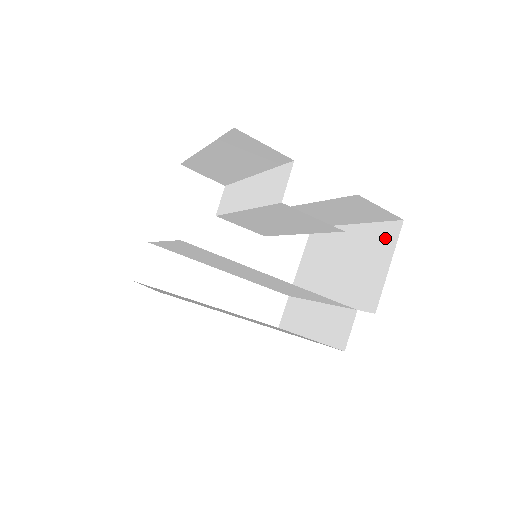
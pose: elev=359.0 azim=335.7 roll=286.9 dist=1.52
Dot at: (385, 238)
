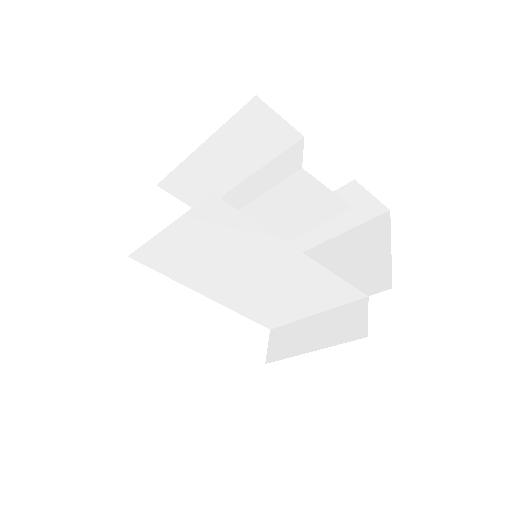
Dot at: (375, 231)
